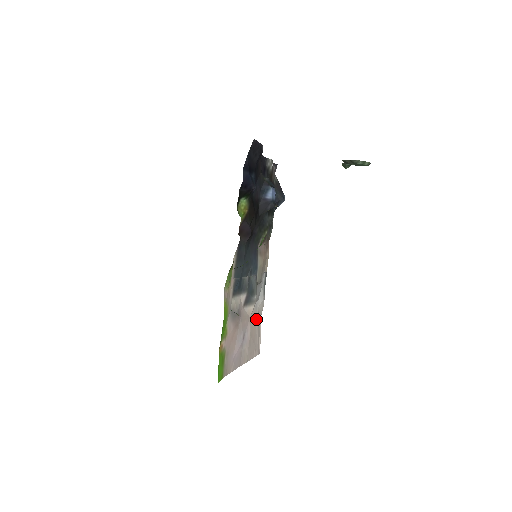
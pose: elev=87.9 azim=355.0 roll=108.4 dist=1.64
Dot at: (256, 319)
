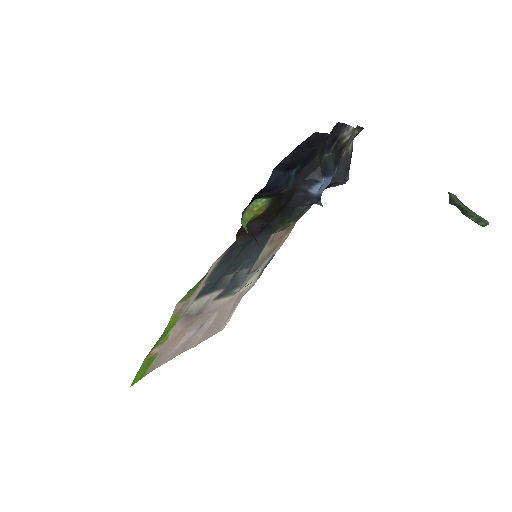
Dot at: (232, 303)
